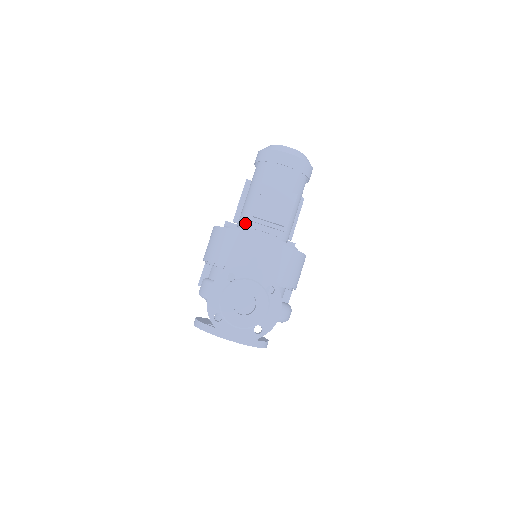
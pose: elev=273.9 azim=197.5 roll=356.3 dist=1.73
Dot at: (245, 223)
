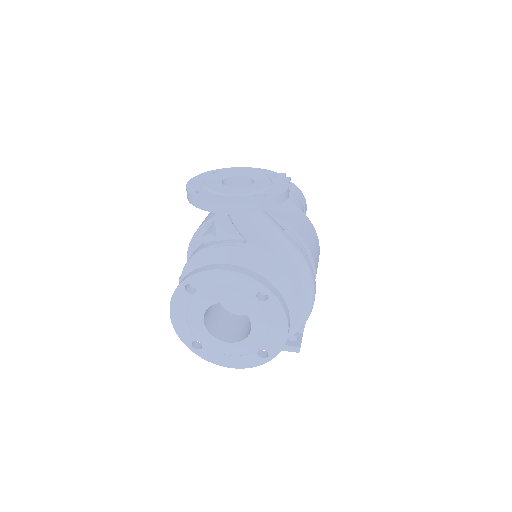
Dot at: occluded
